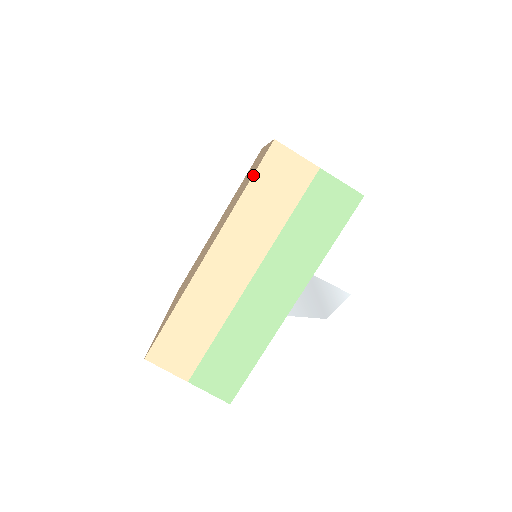
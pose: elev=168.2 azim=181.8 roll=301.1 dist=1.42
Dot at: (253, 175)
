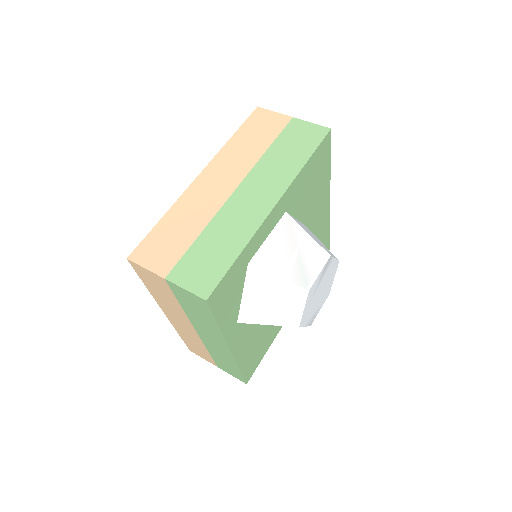
Dot at: (140, 278)
